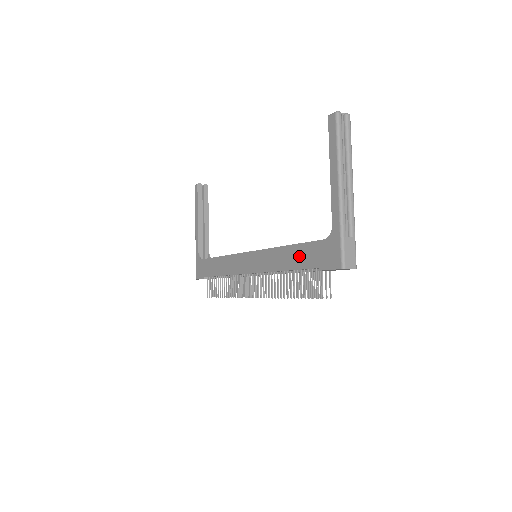
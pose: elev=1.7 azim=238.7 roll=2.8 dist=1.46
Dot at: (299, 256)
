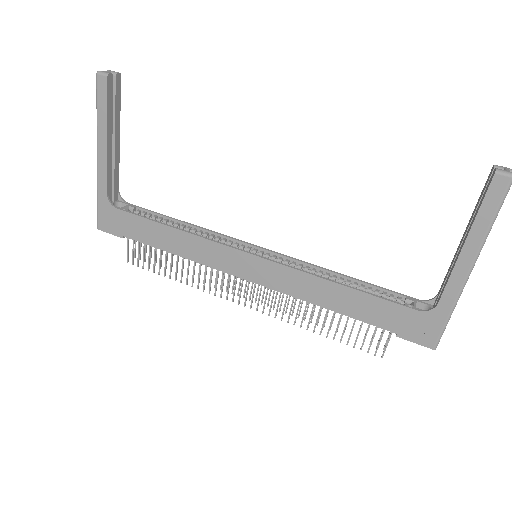
Dot at: (363, 307)
